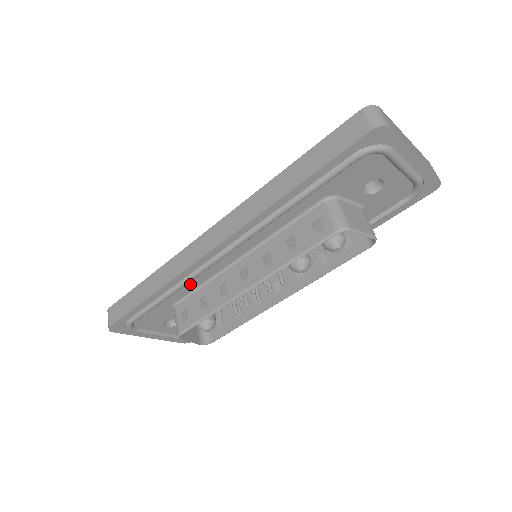
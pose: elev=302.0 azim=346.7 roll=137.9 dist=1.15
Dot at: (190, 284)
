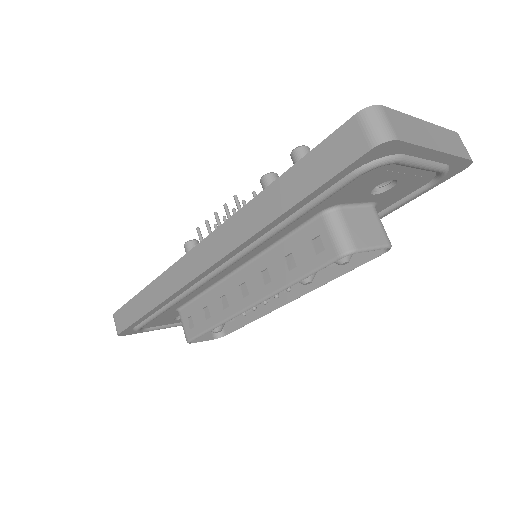
Dot at: (188, 295)
